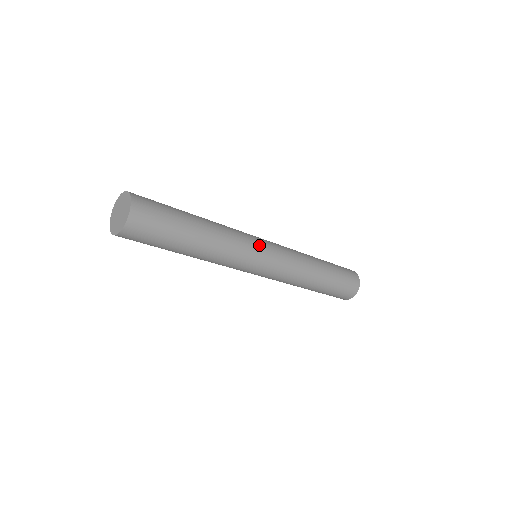
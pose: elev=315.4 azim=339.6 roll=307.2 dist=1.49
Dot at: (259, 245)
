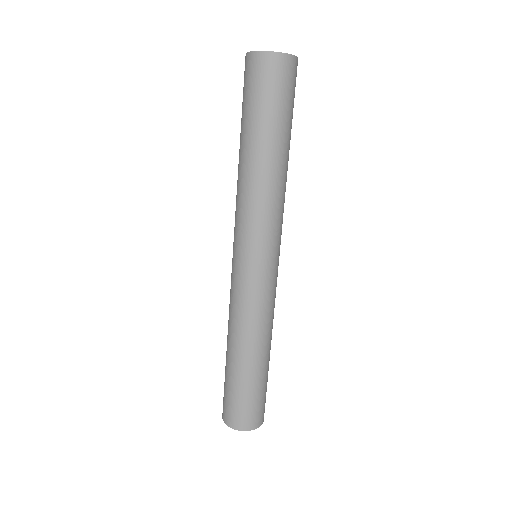
Dot at: (277, 246)
